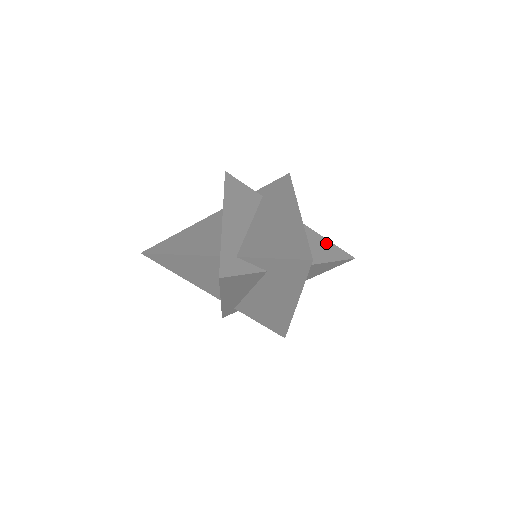
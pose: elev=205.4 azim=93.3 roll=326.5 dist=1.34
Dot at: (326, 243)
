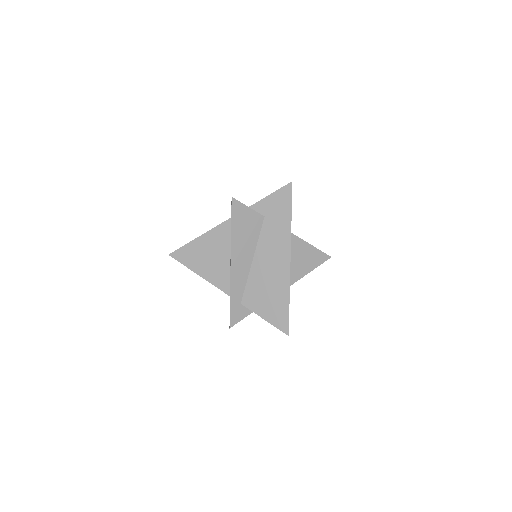
Dot at: (311, 251)
